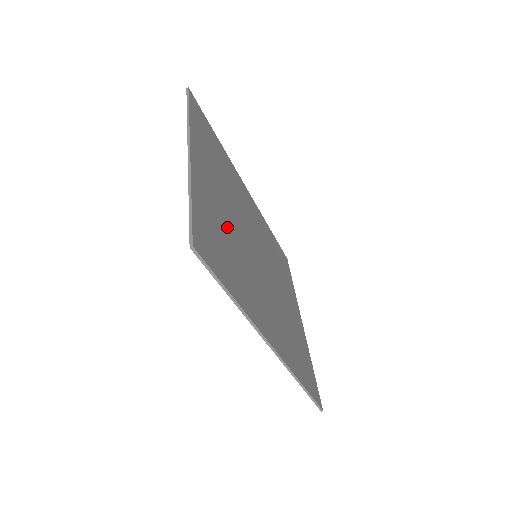
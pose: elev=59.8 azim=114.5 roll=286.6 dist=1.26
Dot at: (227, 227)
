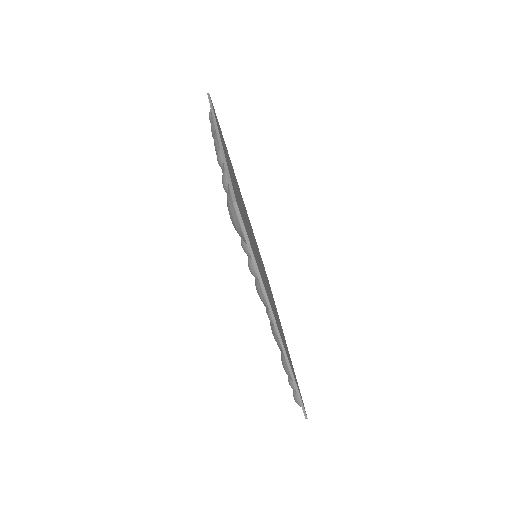
Dot at: occluded
